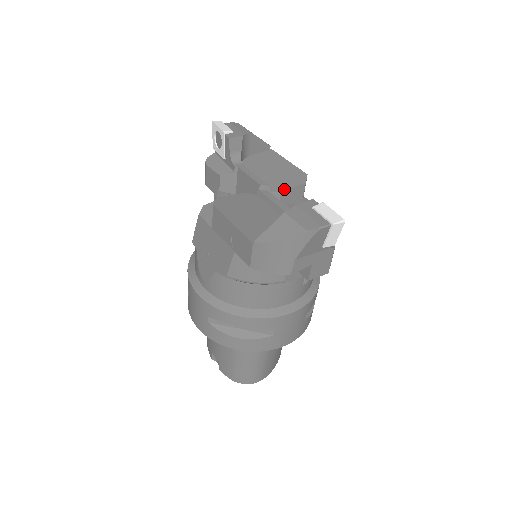
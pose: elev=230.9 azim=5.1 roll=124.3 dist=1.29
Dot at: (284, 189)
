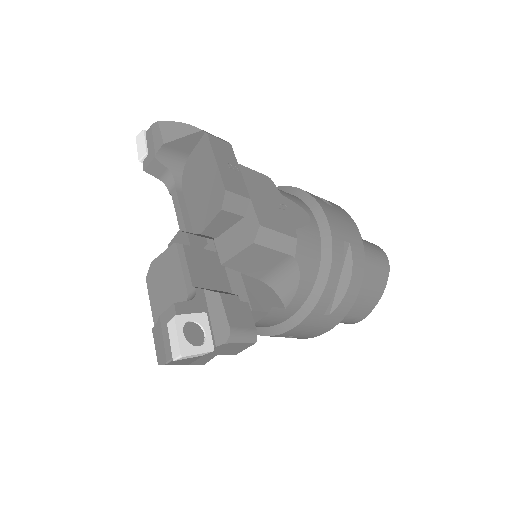
Dot at: (203, 228)
